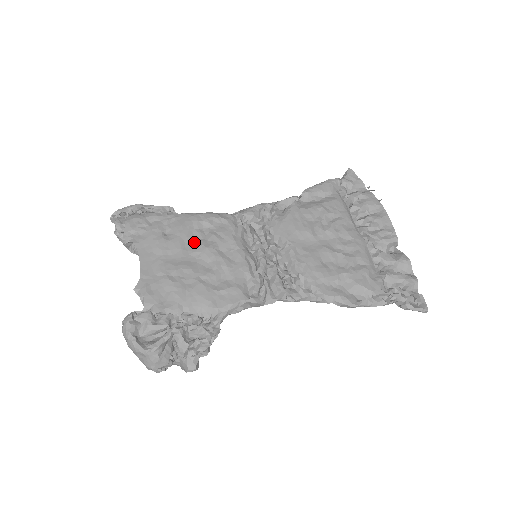
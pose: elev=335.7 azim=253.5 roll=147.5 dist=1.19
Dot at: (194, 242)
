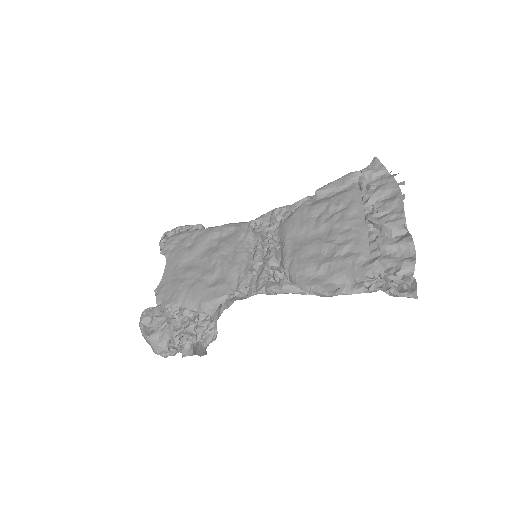
Dot at: (207, 250)
